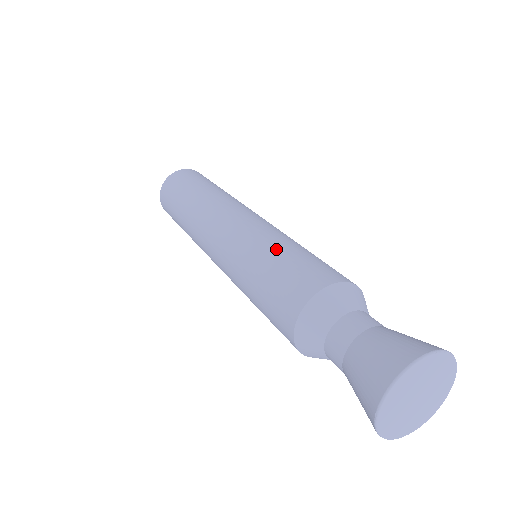
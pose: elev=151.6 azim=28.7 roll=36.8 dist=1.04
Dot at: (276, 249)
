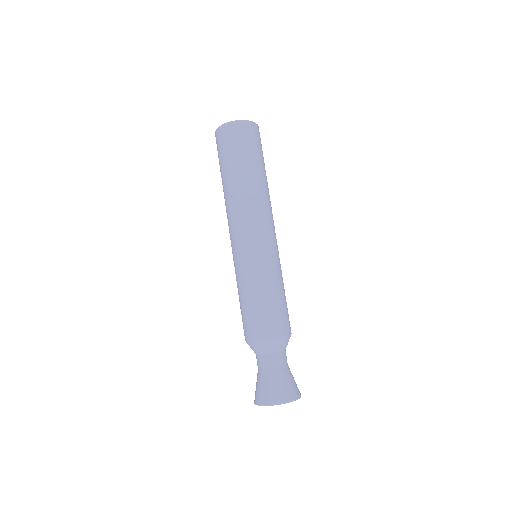
Dot at: (259, 289)
